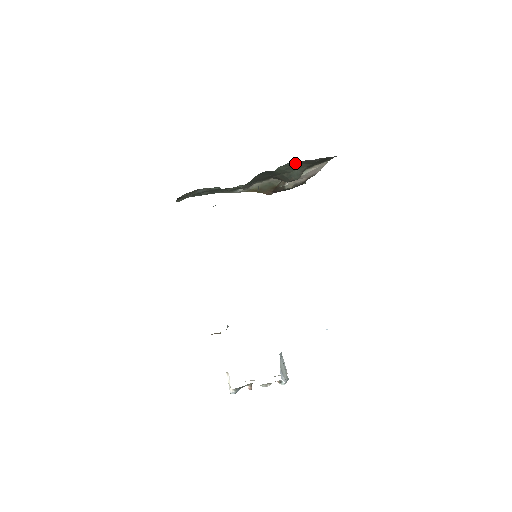
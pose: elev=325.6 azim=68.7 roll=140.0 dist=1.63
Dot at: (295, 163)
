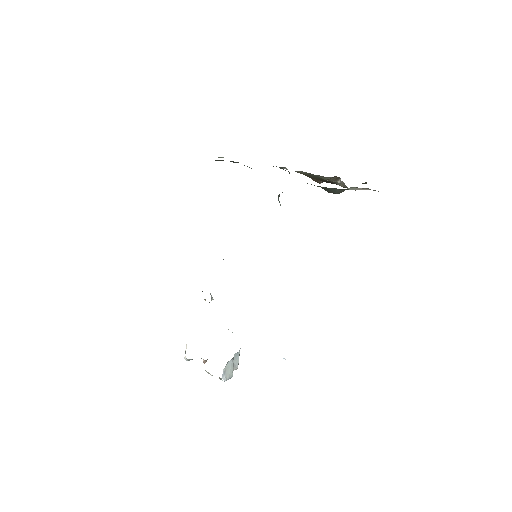
Dot at: occluded
